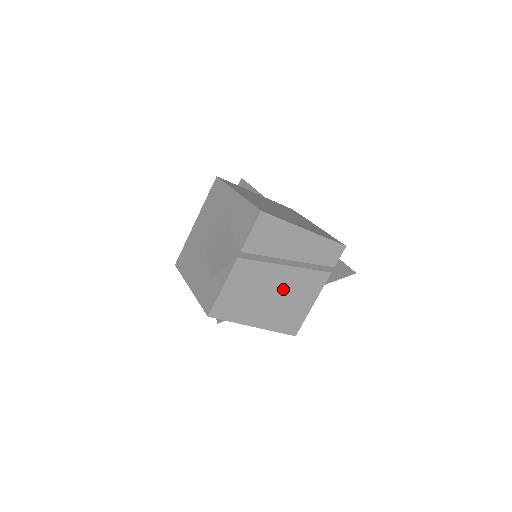
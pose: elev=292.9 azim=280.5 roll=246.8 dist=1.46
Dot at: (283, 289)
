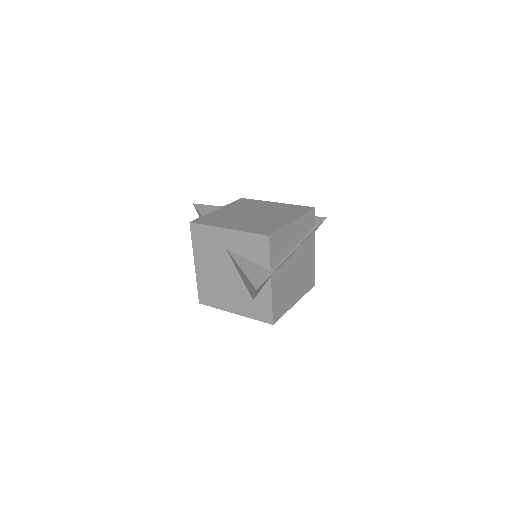
Dot at: (298, 267)
